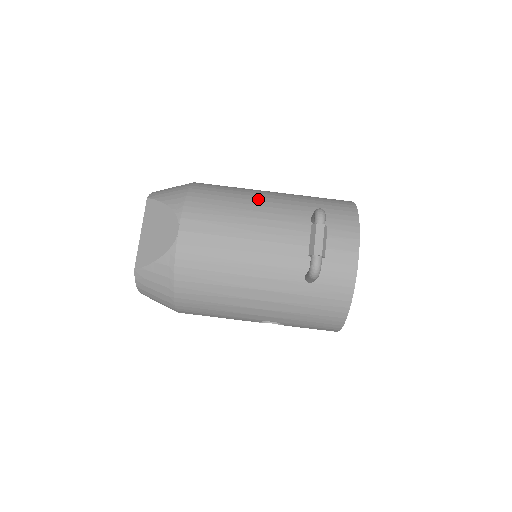
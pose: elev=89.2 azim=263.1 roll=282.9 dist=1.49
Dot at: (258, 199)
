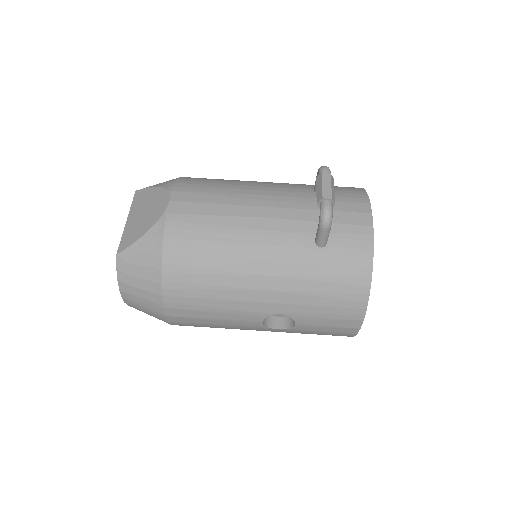
Dot at: (255, 181)
